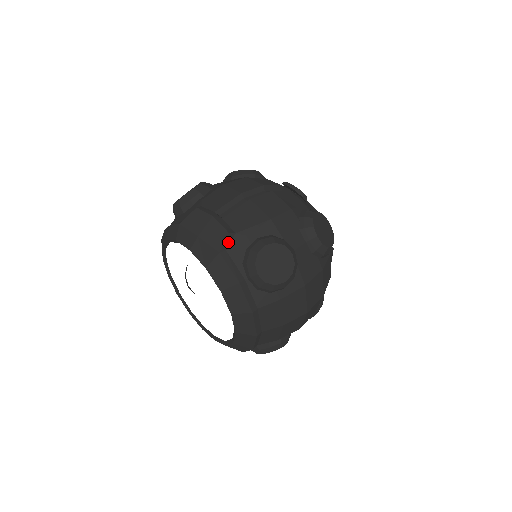
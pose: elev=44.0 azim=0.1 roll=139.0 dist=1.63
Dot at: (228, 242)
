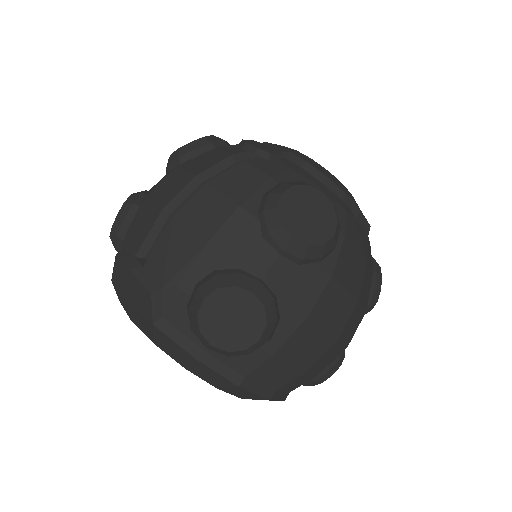
Dot at: (158, 305)
